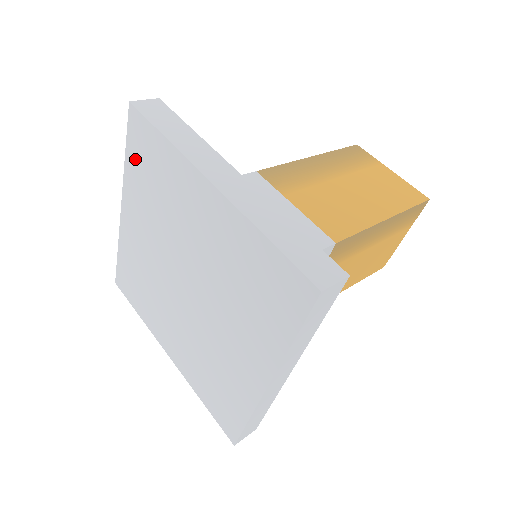
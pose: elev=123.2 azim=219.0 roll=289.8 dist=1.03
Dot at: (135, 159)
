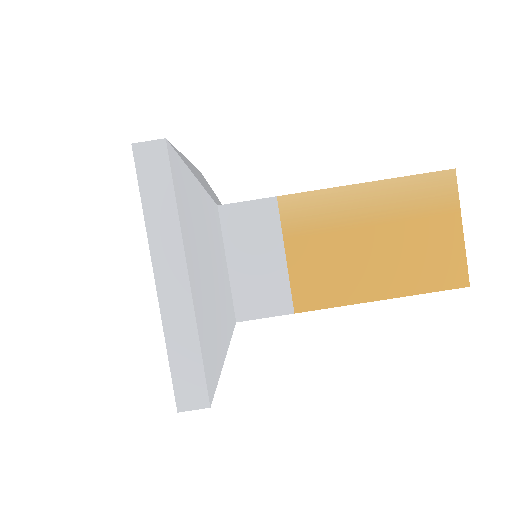
Dot at: occluded
